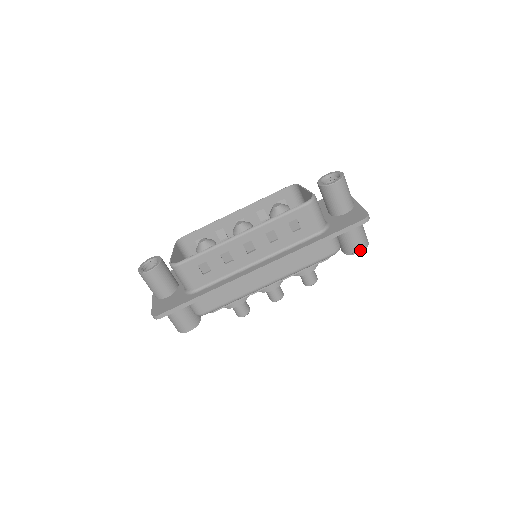
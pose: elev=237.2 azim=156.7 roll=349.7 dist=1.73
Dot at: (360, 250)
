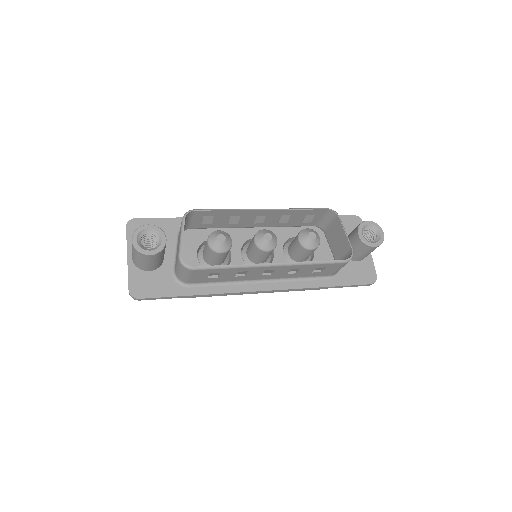
Dot at: occluded
